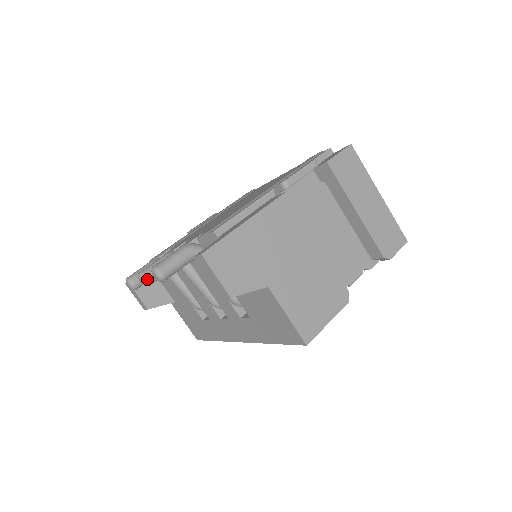
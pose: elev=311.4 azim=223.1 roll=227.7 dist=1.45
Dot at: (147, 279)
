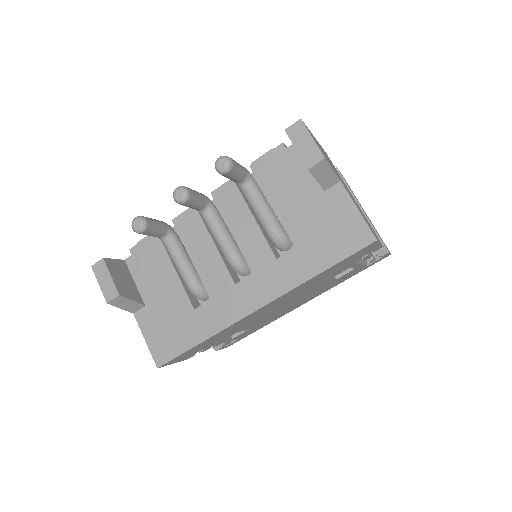
Dot at: (189, 191)
